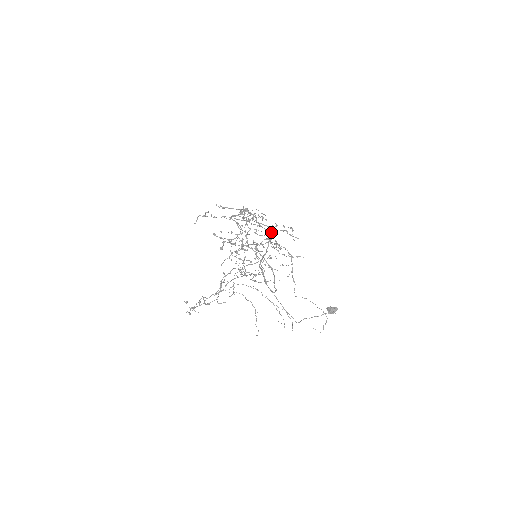
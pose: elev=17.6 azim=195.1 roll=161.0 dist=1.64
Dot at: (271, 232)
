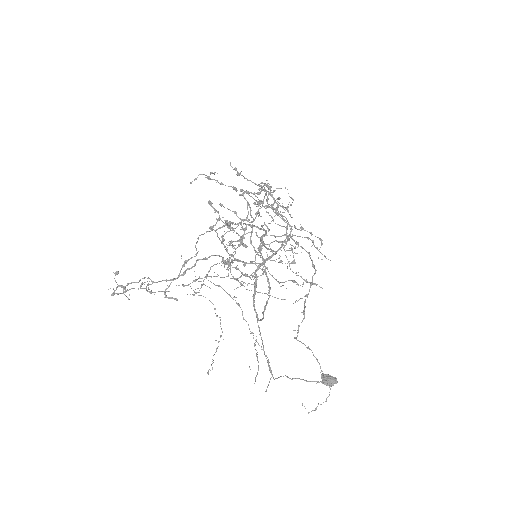
Dot at: (290, 234)
